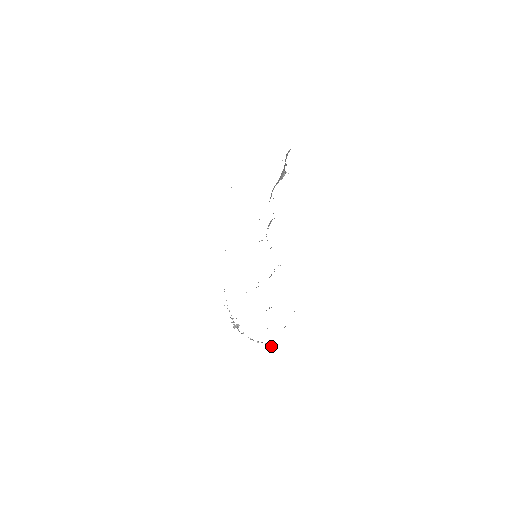
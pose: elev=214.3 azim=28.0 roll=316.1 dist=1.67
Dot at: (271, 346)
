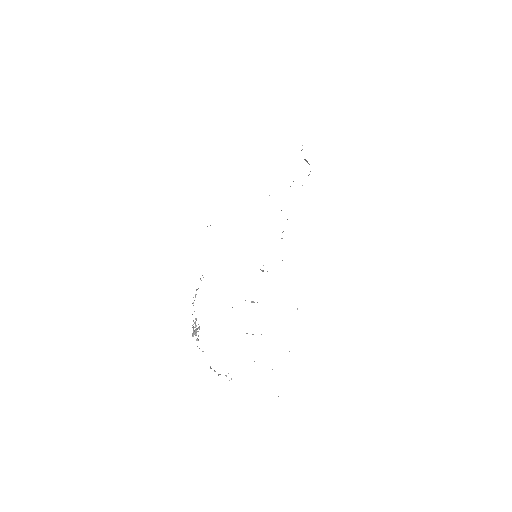
Dot at: occluded
